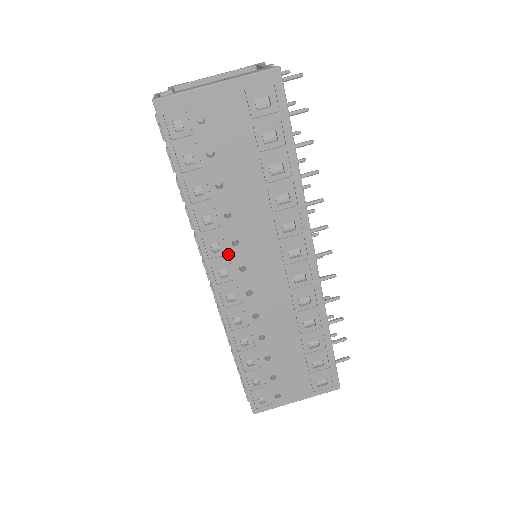
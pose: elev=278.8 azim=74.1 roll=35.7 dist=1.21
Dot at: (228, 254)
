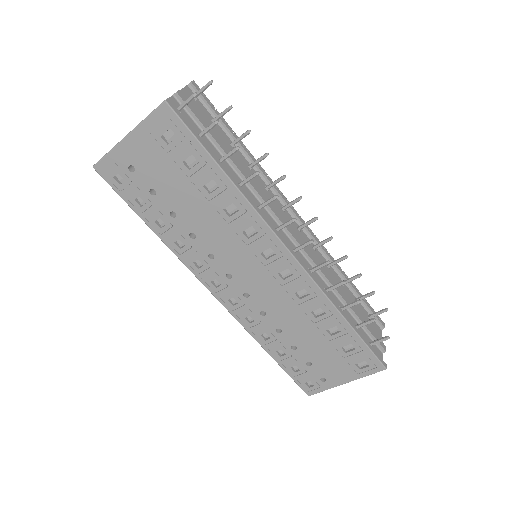
Dot at: (211, 267)
